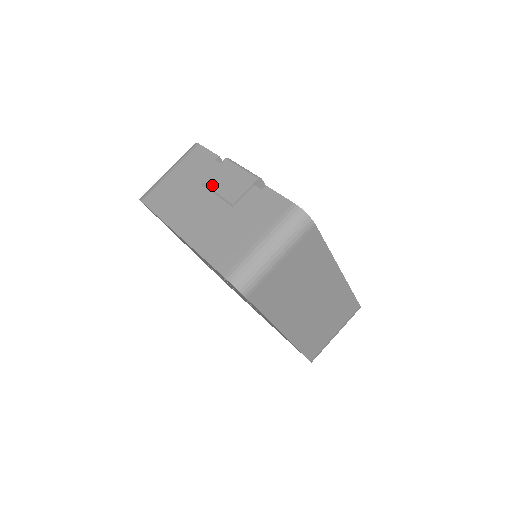
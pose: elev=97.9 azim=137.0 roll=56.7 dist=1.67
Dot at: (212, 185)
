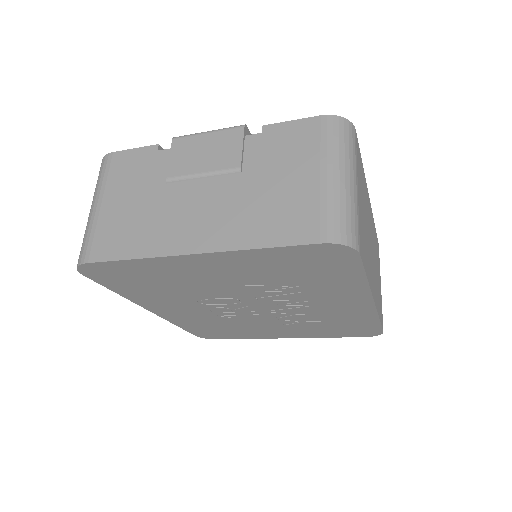
Dot at: (185, 173)
